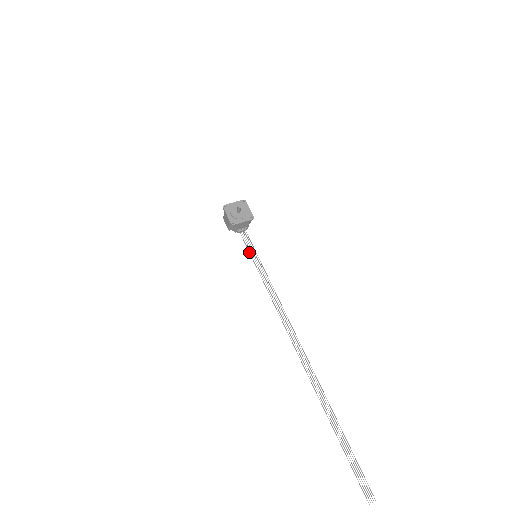
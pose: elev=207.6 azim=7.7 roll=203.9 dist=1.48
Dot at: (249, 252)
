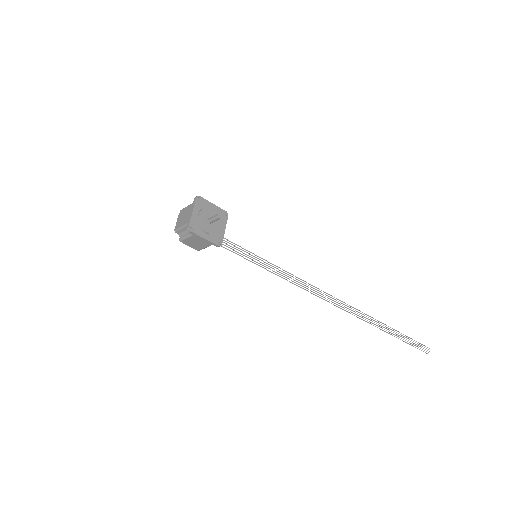
Dot at: occluded
